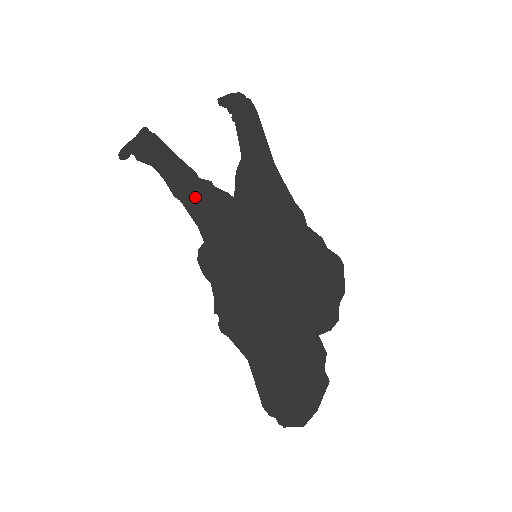
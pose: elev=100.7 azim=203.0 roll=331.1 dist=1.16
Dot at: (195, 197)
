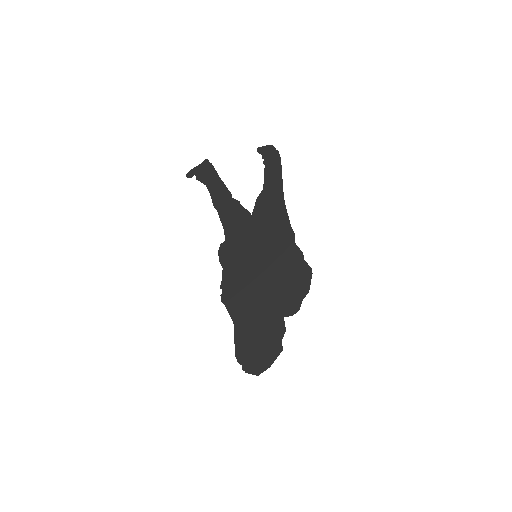
Dot at: (227, 210)
